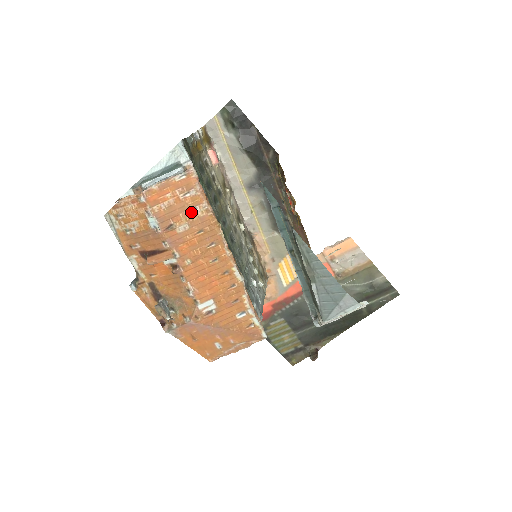
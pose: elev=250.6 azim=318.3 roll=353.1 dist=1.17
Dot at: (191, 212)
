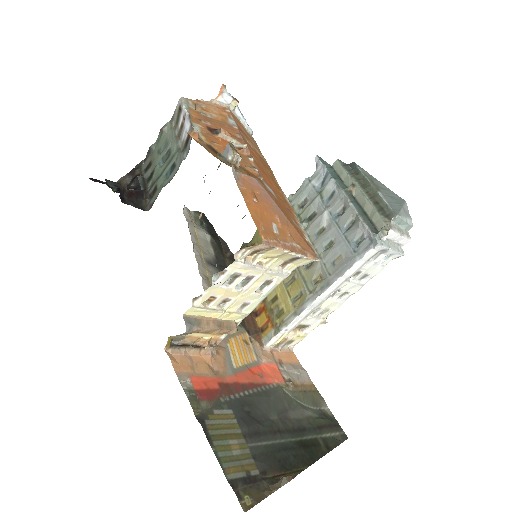
Dot at: (255, 147)
